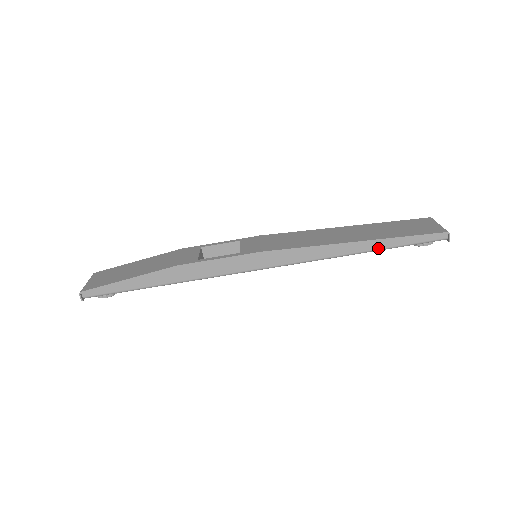
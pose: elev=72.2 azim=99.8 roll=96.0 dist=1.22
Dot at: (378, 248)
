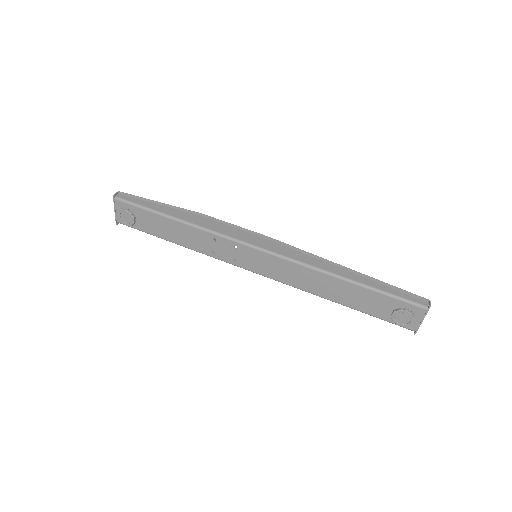
Dot at: (363, 283)
